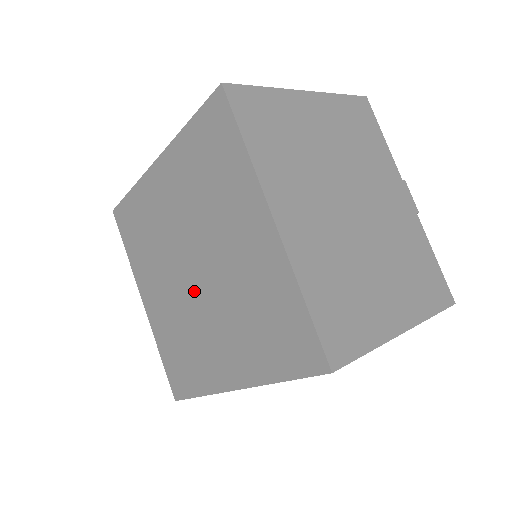
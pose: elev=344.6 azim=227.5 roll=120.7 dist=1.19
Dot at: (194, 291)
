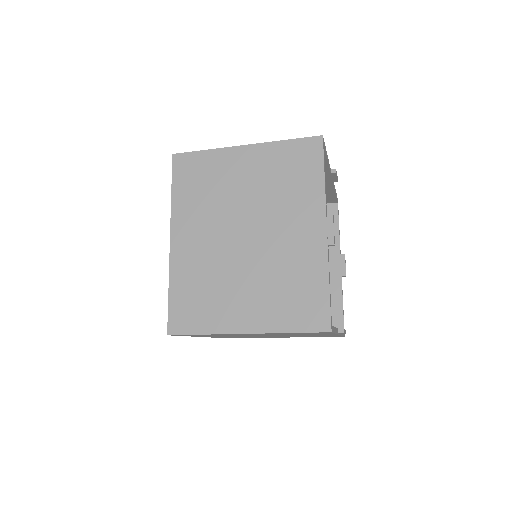
Dot at: occluded
